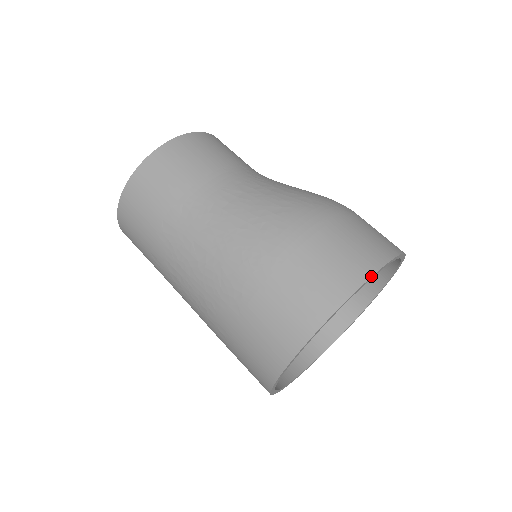
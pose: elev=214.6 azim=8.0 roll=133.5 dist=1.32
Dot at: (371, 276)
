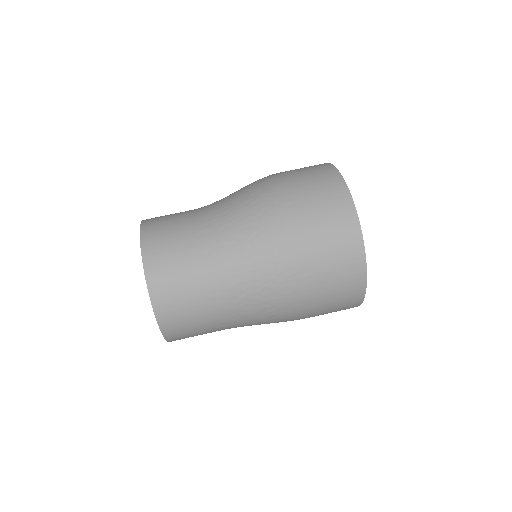
Dot at: (332, 164)
